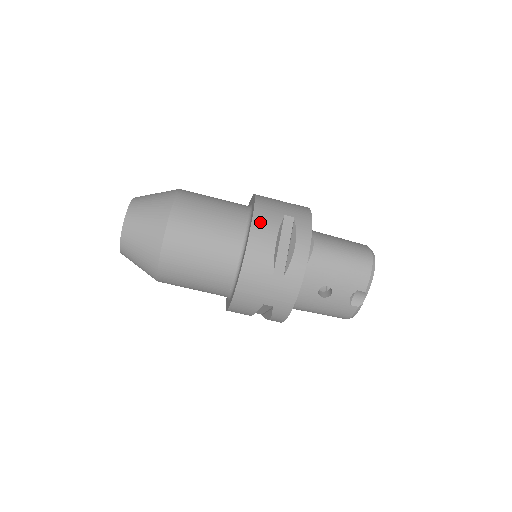
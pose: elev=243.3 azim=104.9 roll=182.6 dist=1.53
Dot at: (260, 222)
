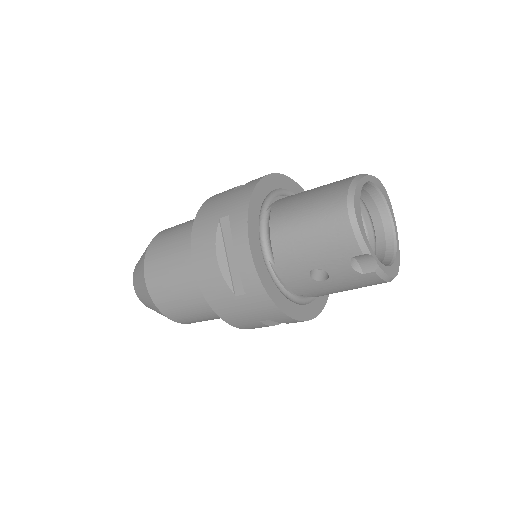
Dot at: (197, 245)
